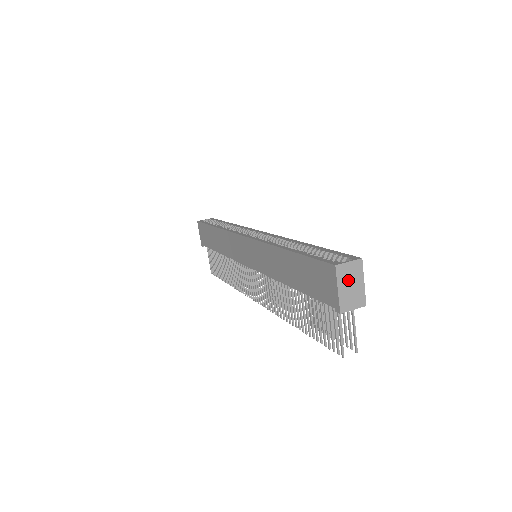
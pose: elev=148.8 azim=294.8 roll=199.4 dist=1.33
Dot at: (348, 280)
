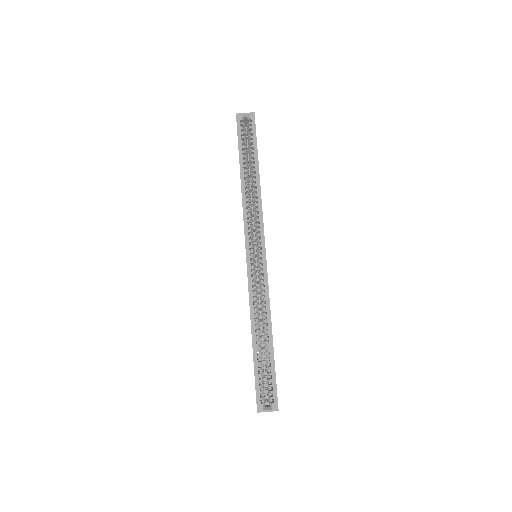
Dot at: occluded
